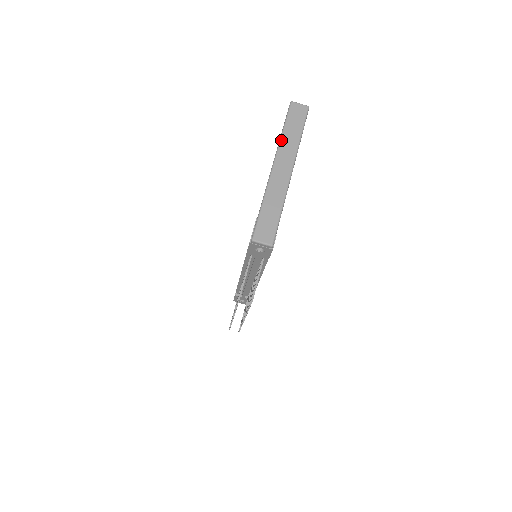
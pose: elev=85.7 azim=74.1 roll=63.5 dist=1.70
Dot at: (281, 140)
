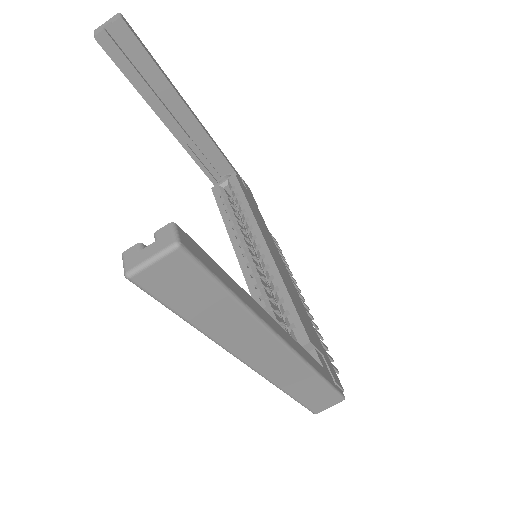
Dot at: (215, 341)
